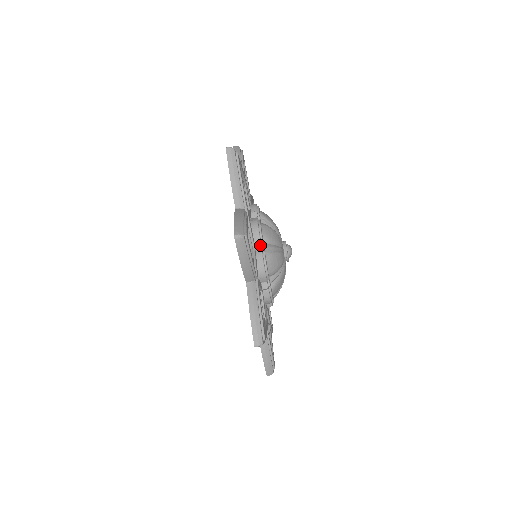
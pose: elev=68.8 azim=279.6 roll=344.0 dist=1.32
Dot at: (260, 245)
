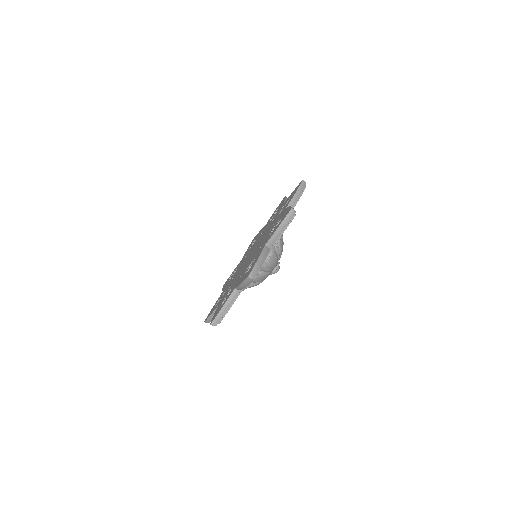
Dot at: occluded
